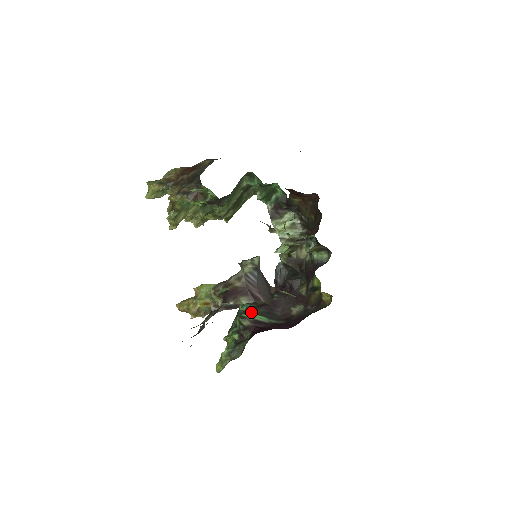
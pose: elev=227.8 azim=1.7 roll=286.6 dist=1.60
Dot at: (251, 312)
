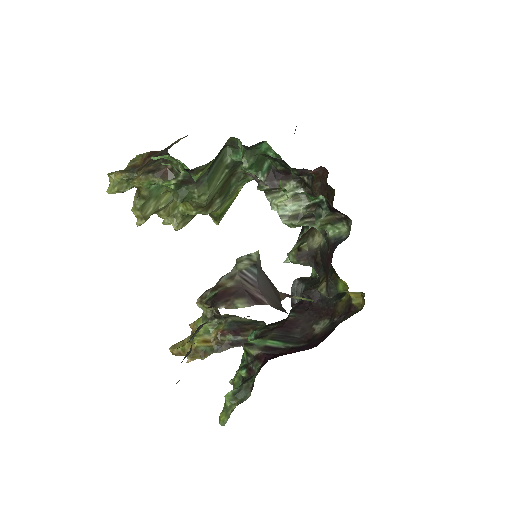
Dot at: (260, 337)
